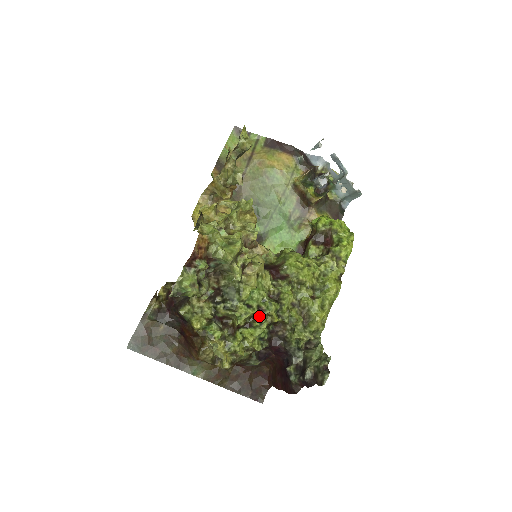
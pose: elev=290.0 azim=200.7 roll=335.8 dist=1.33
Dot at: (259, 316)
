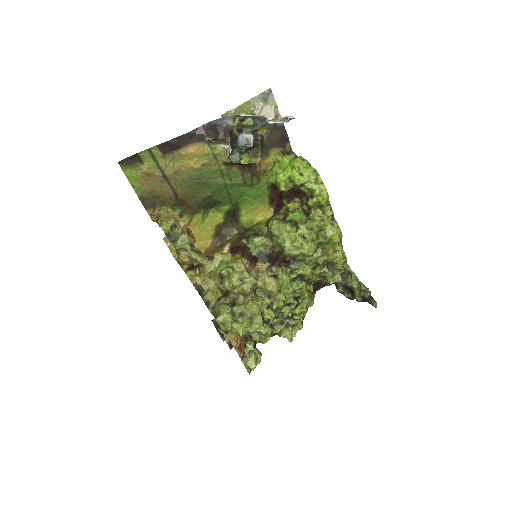
Dot at: (299, 299)
